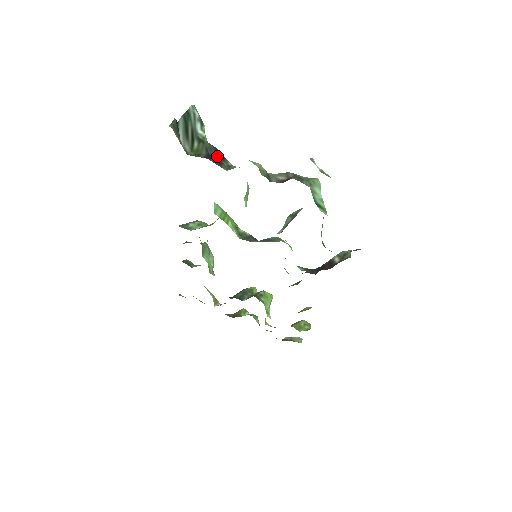
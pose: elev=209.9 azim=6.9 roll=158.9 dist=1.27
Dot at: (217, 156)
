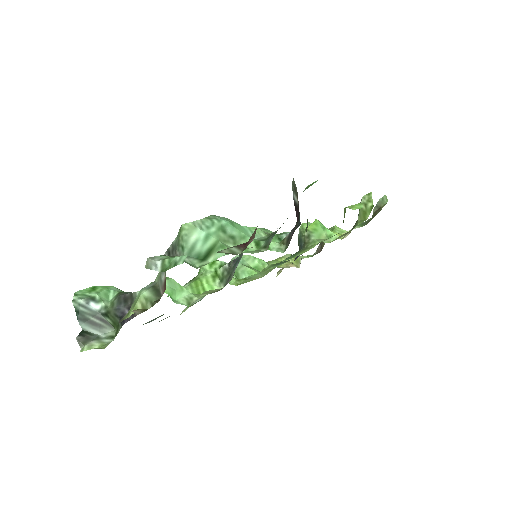
Dot at: (125, 308)
